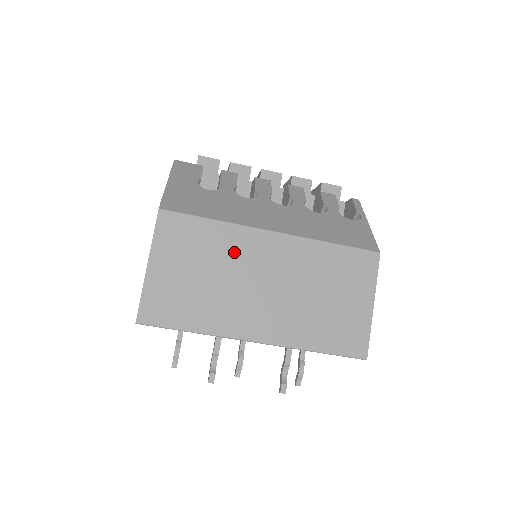
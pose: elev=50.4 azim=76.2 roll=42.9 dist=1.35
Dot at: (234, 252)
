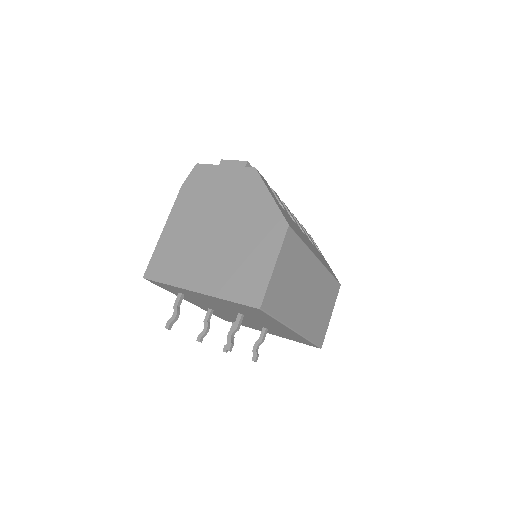
Dot at: (304, 268)
